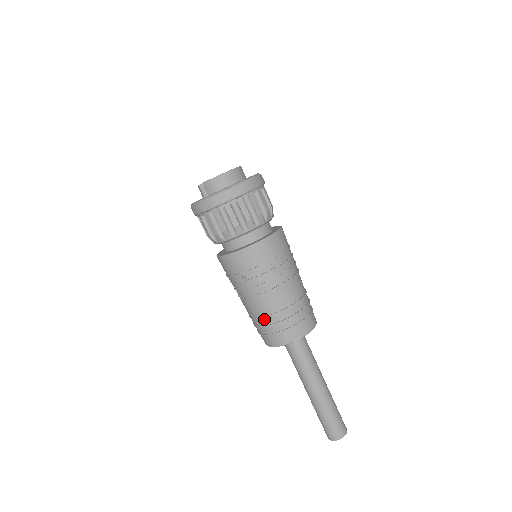
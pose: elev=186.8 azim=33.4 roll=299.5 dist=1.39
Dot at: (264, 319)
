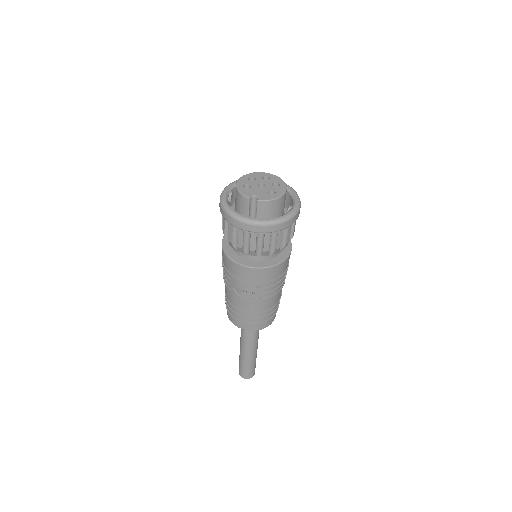
Dot at: (254, 314)
